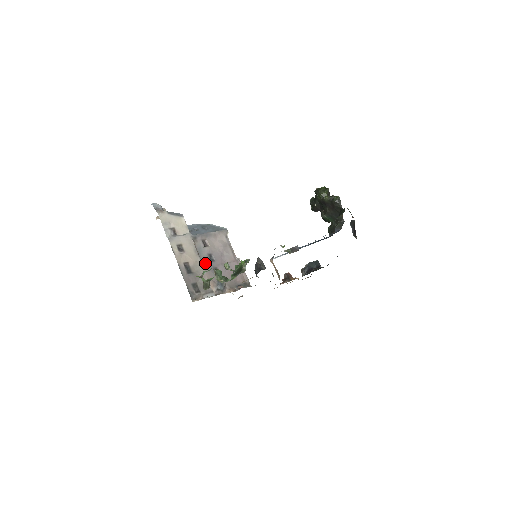
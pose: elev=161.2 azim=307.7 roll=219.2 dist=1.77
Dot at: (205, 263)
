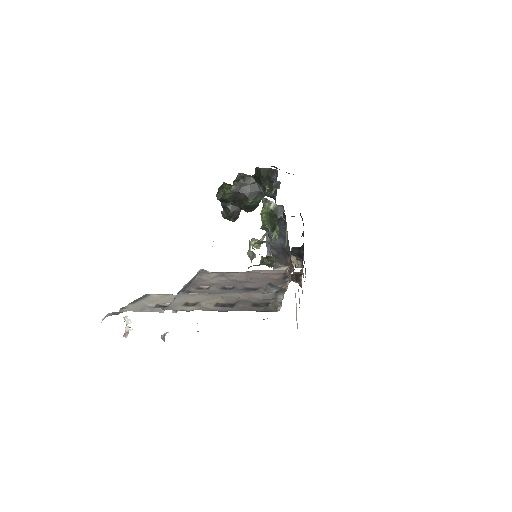
Dot at: occluded
